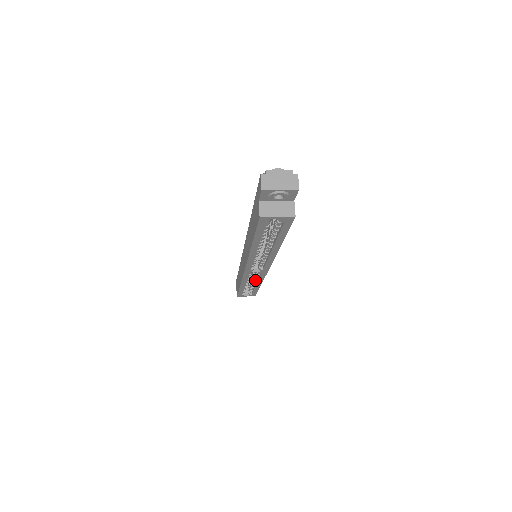
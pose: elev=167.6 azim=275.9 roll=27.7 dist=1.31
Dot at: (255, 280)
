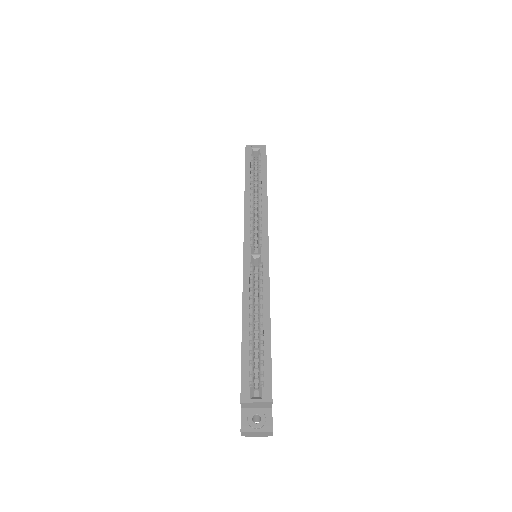
Dot at: (260, 302)
